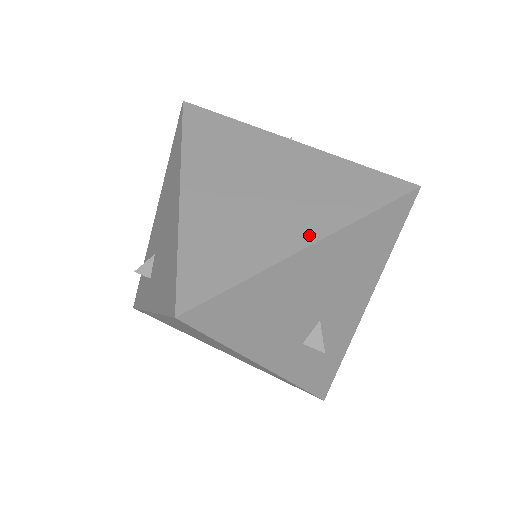
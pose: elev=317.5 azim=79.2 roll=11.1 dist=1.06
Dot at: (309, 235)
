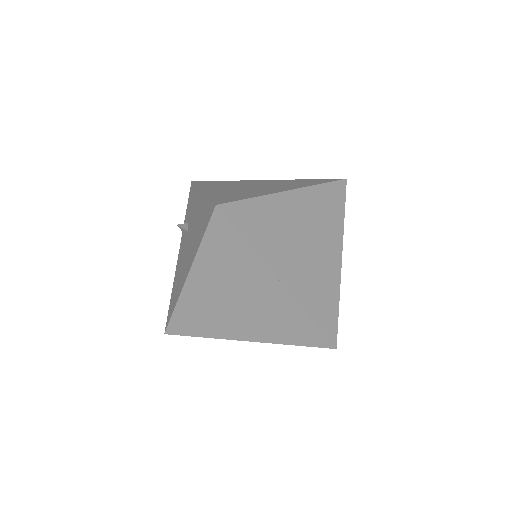
Dot at: (246, 337)
